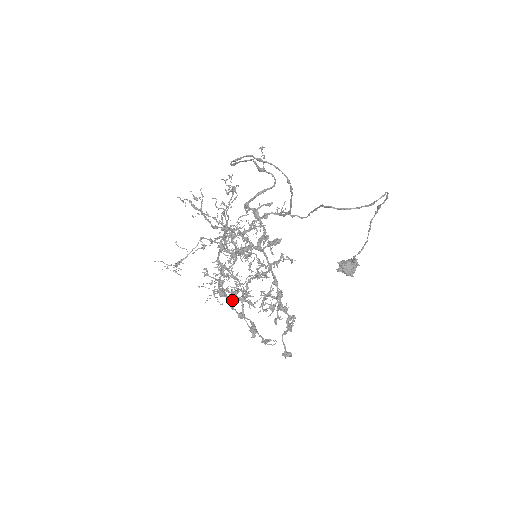
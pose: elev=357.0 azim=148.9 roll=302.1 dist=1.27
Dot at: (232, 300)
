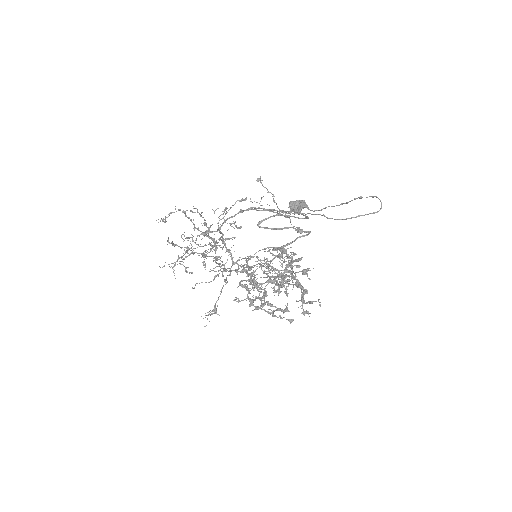
Dot at: (273, 313)
